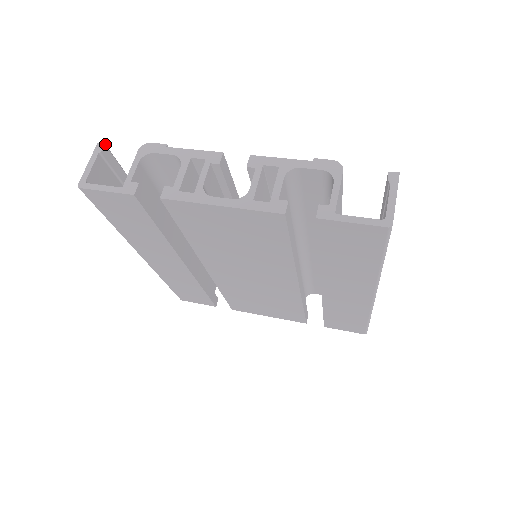
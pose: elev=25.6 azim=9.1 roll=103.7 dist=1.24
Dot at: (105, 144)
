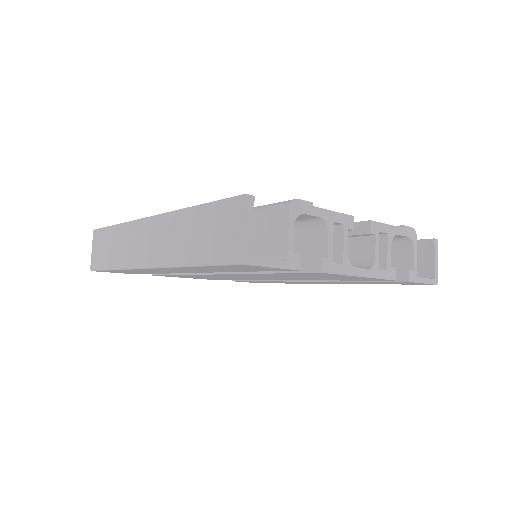
Dot at: (254, 197)
